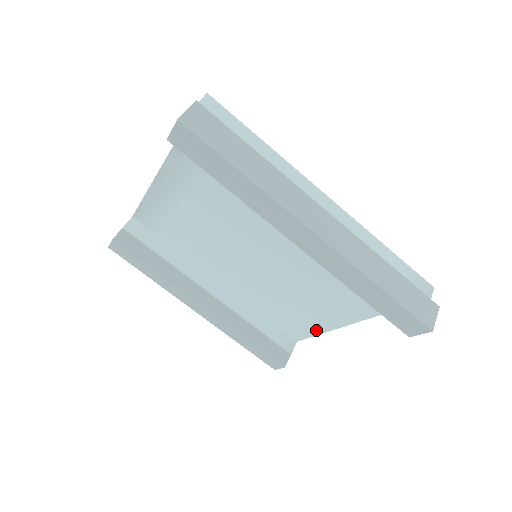
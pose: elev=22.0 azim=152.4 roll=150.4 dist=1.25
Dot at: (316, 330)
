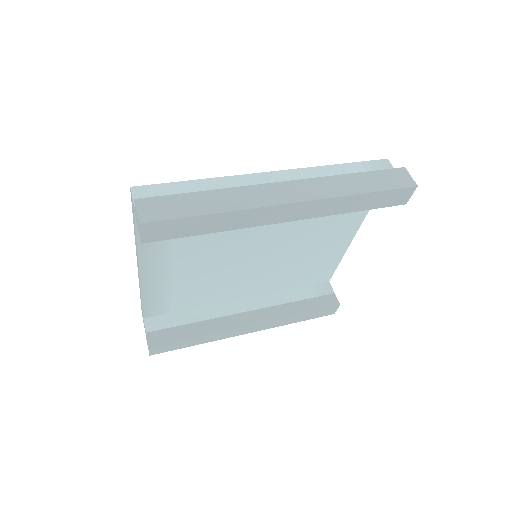
Dot at: (336, 261)
